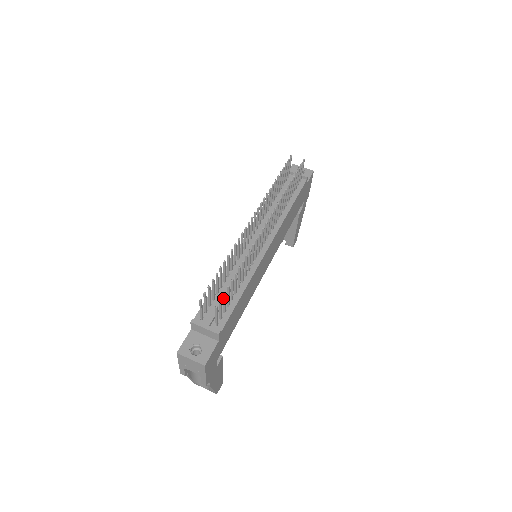
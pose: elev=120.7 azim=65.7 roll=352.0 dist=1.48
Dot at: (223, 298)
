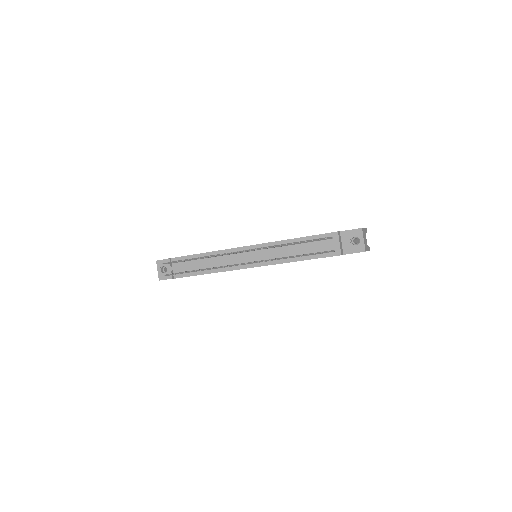
Dot at: (177, 273)
